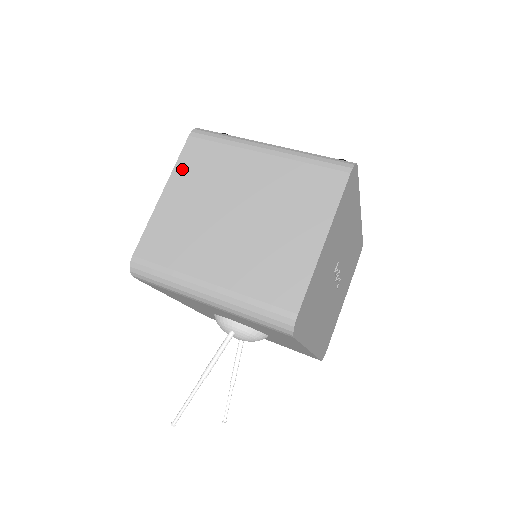
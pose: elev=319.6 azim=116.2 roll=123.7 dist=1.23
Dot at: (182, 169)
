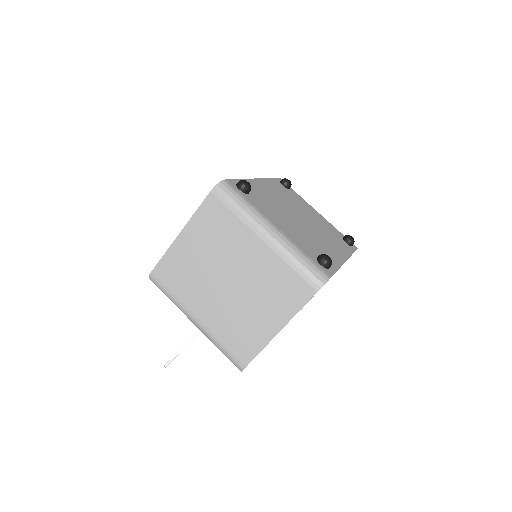
Dot at: (198, 220)
